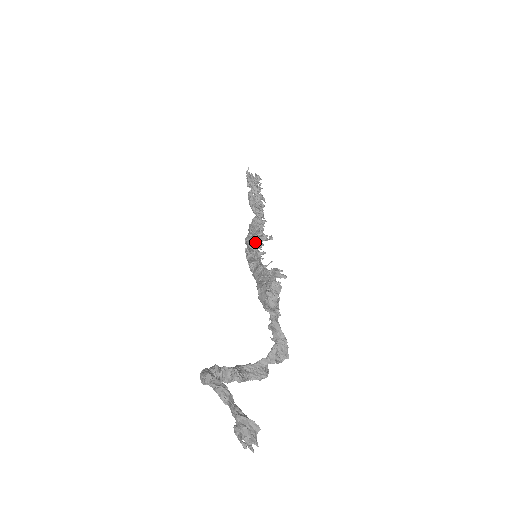
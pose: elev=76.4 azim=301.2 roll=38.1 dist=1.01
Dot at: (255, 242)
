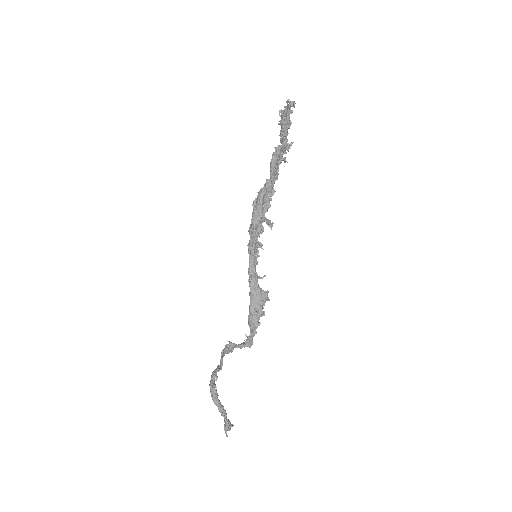
Dot at: (260, 232)
